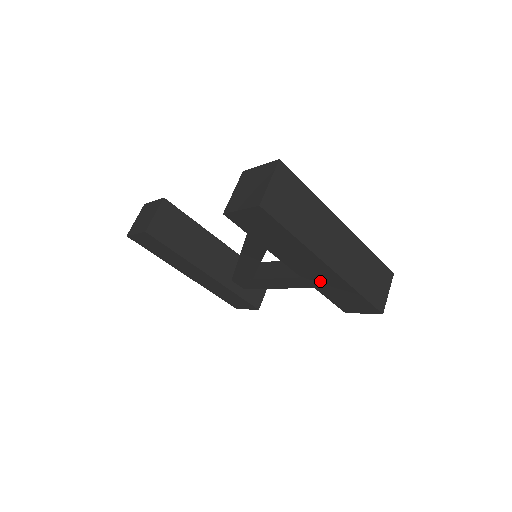
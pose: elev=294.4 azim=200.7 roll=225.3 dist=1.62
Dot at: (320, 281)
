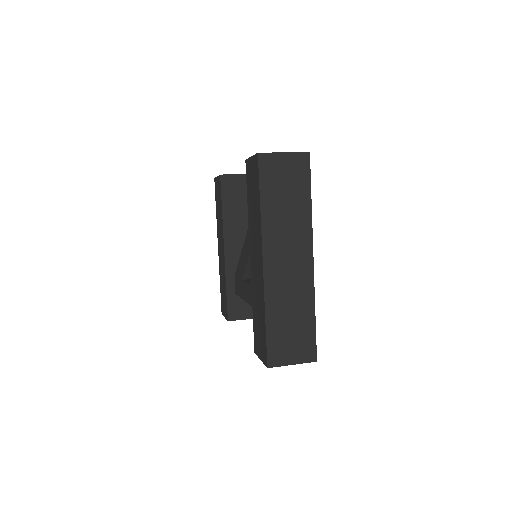
Dot at: (256, 286)
